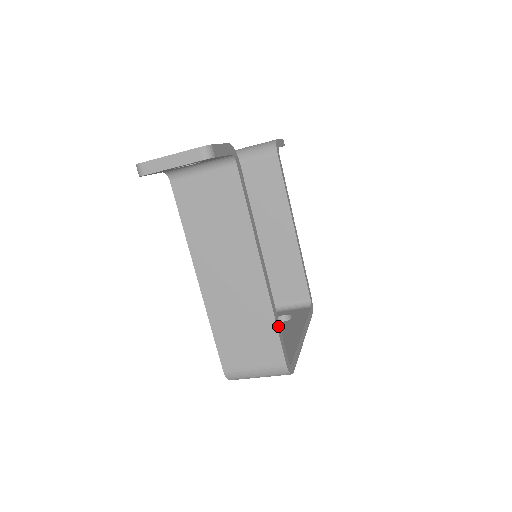
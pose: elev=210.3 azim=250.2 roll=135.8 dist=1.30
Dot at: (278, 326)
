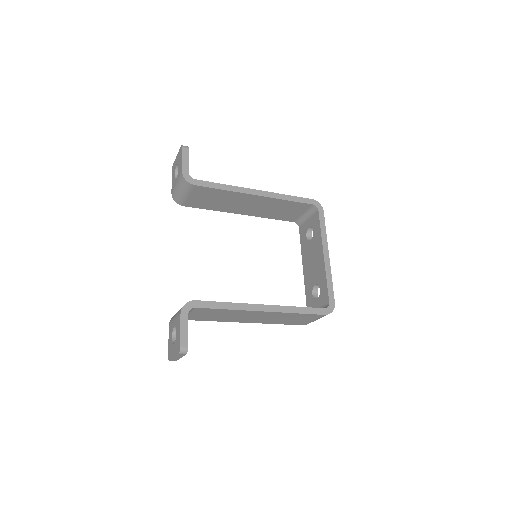
Dot at: (302, 310)
